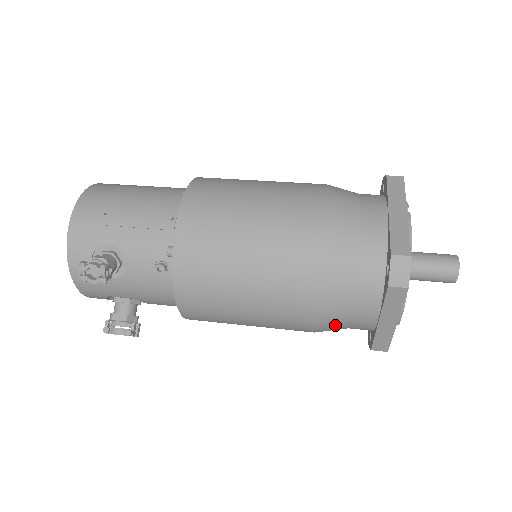
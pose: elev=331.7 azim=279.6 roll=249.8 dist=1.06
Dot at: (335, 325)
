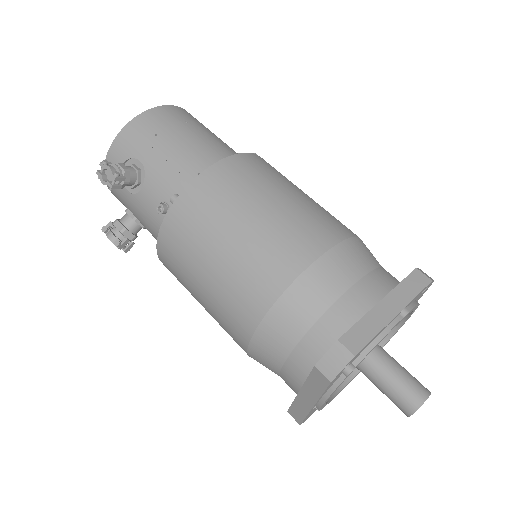
Dot at: (266, 364)
